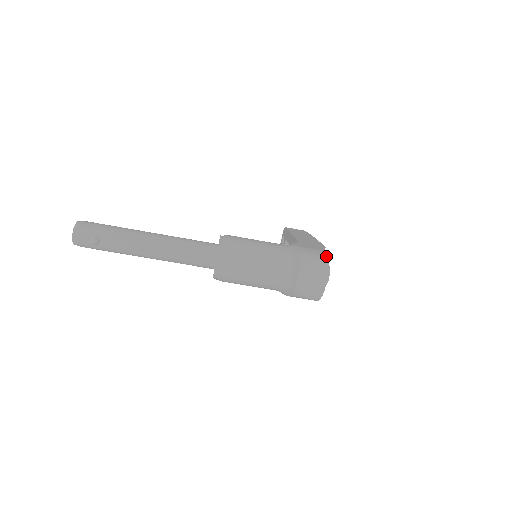
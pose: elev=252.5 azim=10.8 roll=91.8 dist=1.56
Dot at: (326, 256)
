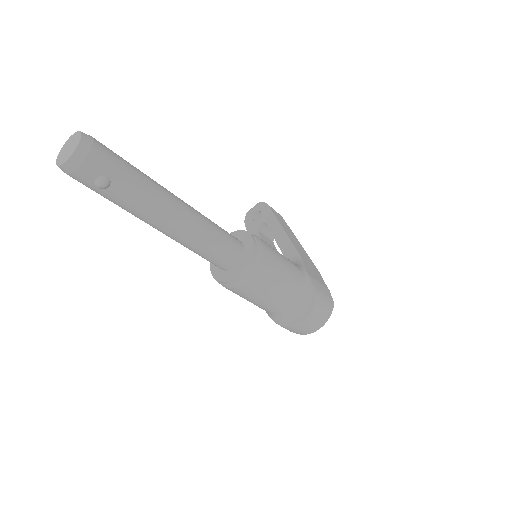
Dot at: (333, 301)
